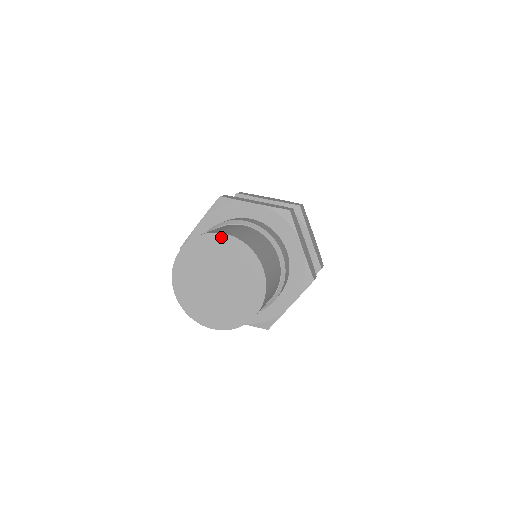
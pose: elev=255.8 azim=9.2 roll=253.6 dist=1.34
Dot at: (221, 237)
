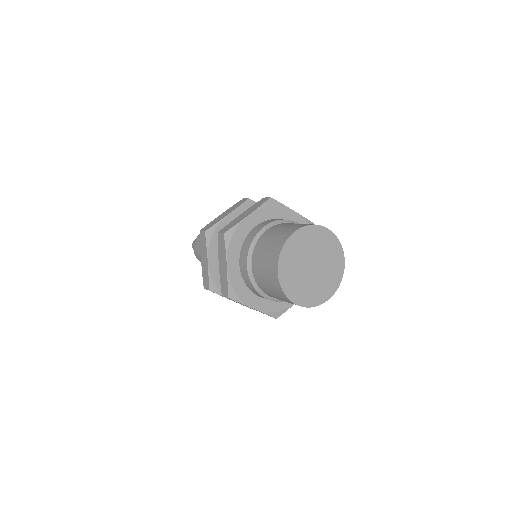
Dot at: (325, 231)
